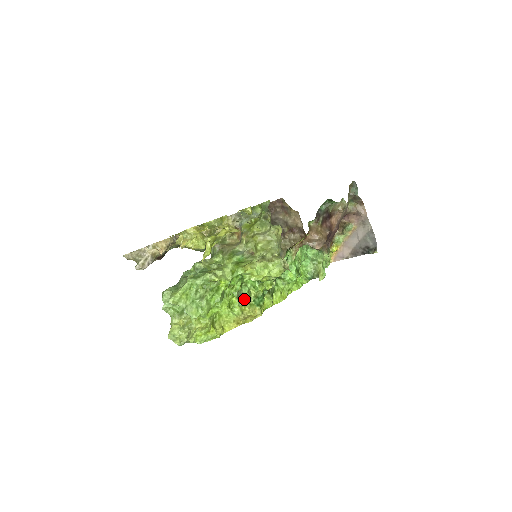
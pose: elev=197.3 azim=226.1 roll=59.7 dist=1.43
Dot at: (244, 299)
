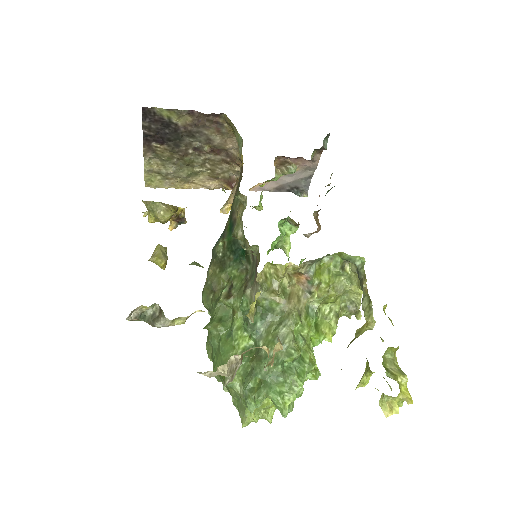
Dot at: occluded
